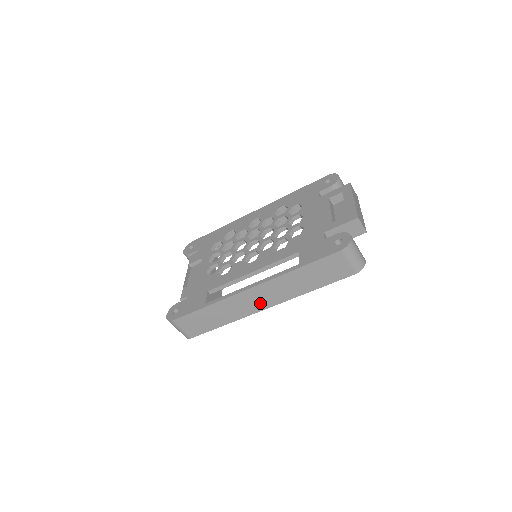
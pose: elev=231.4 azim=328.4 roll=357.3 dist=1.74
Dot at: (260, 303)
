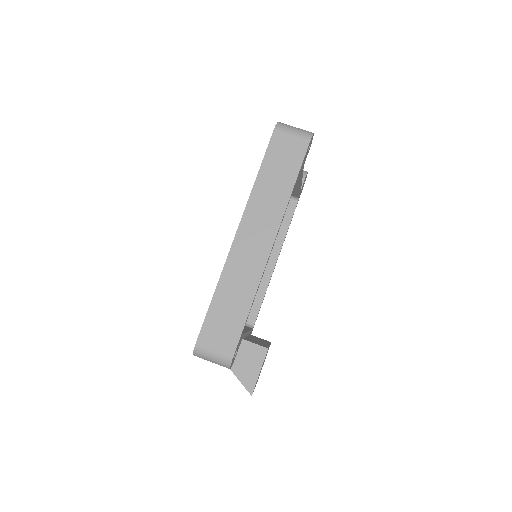
Dot at: (260, 245)
